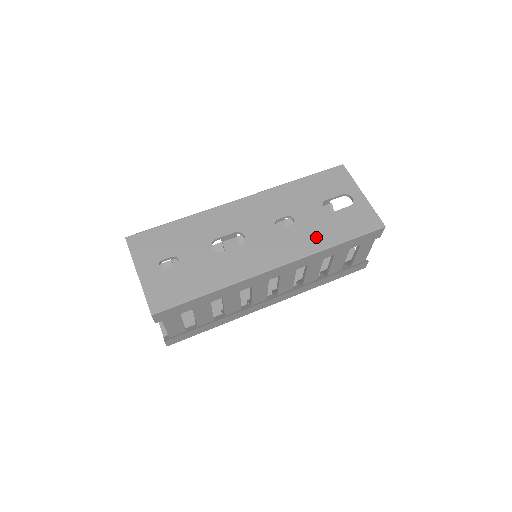
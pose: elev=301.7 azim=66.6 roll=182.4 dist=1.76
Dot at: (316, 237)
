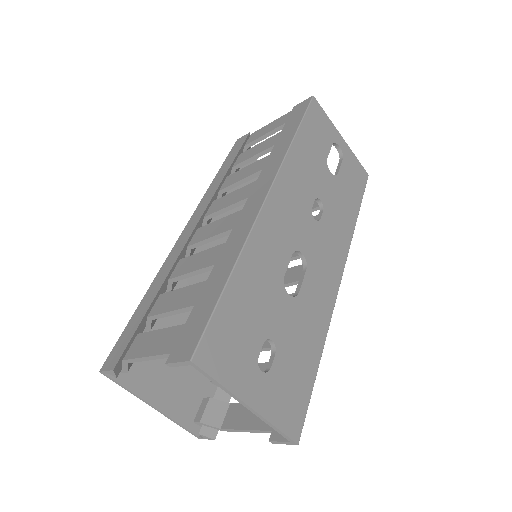
Dot at: (344, 217)
